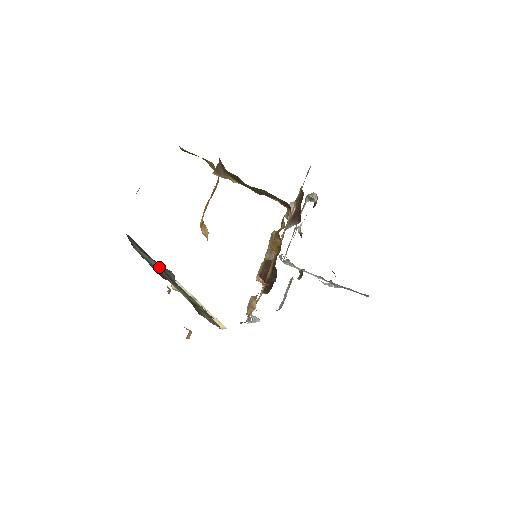
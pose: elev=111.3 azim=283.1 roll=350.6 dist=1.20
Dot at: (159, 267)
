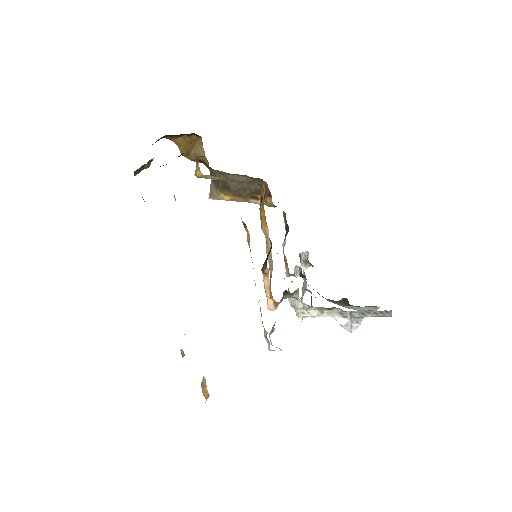
Dot at: occluded
